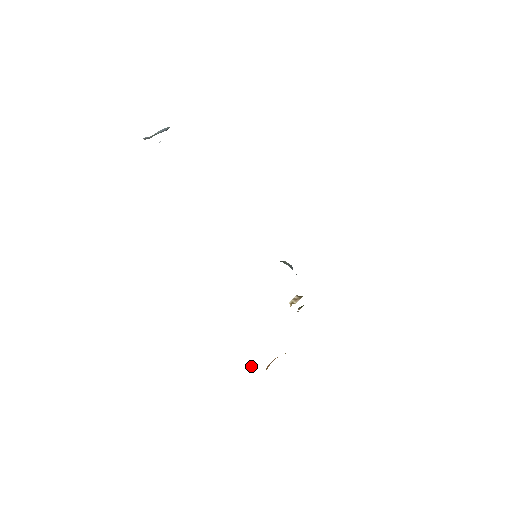
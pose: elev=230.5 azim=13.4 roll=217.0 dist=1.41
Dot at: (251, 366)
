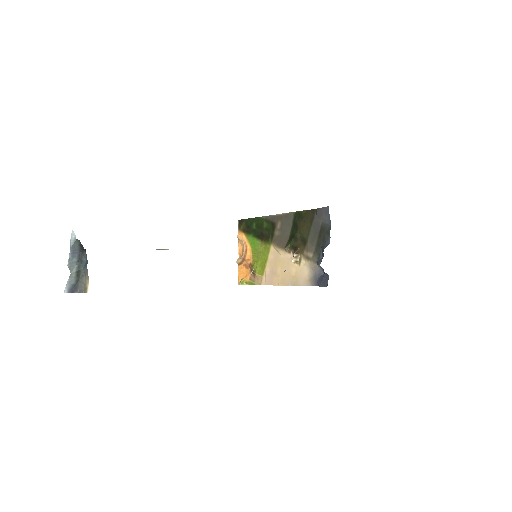
Dot at: (246, 283)
